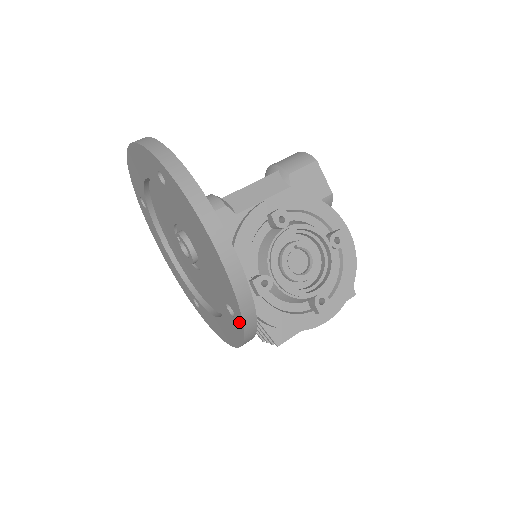
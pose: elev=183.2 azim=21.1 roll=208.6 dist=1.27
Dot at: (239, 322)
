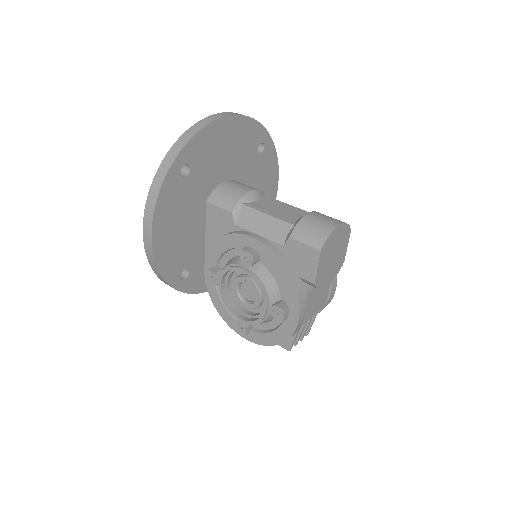
Dot at: occluded
